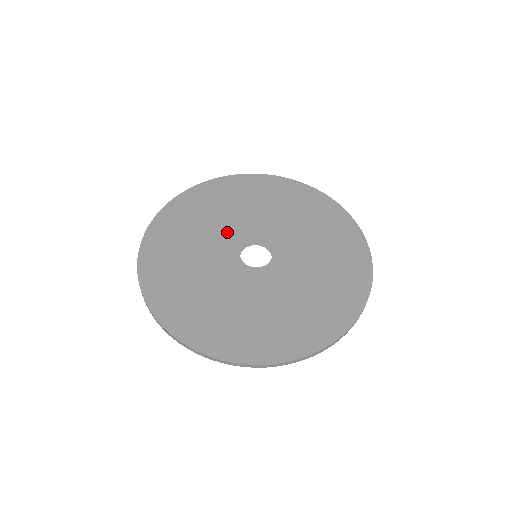
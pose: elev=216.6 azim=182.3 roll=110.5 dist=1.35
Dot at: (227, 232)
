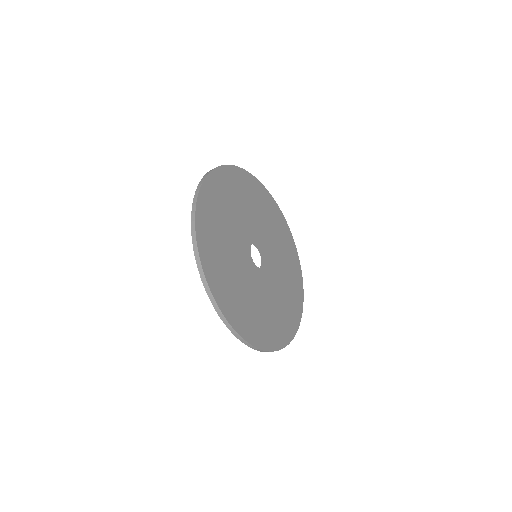
Dot at: (240, 233)
